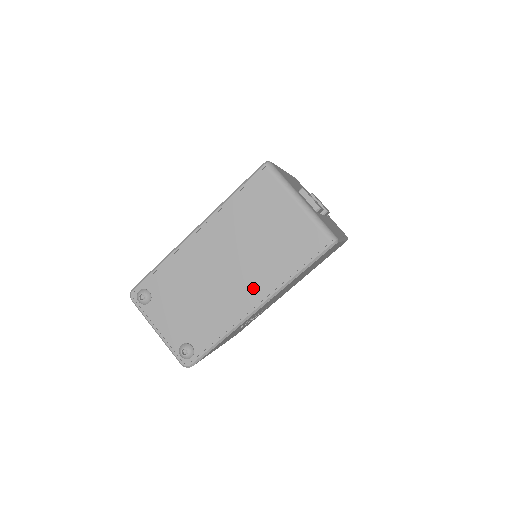
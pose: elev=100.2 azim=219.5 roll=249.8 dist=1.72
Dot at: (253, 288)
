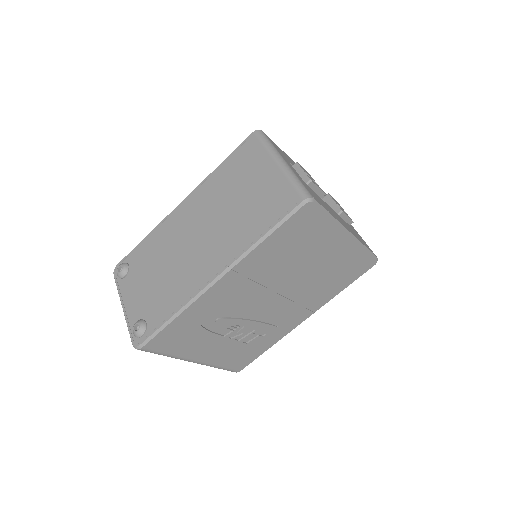
Dot at: (216, 256)
